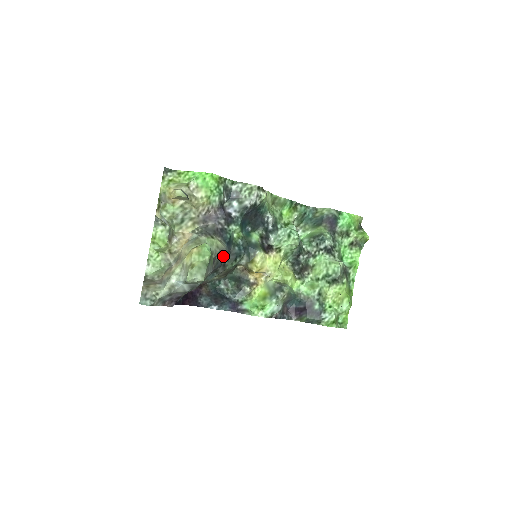
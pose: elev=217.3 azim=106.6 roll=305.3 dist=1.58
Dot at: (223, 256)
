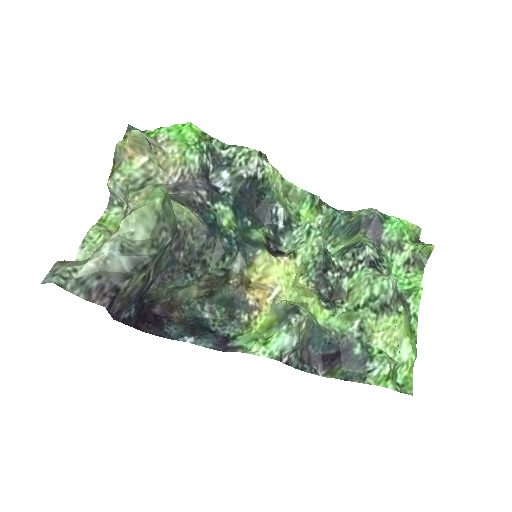
Dot at: (200, 241)
